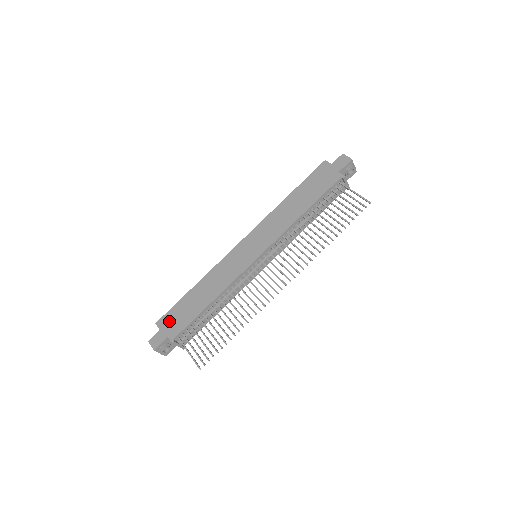
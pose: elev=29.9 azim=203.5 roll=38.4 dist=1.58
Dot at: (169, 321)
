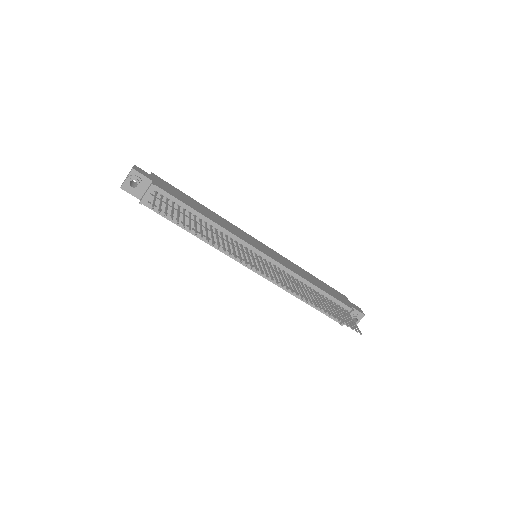
Dot at: (164, 183)
